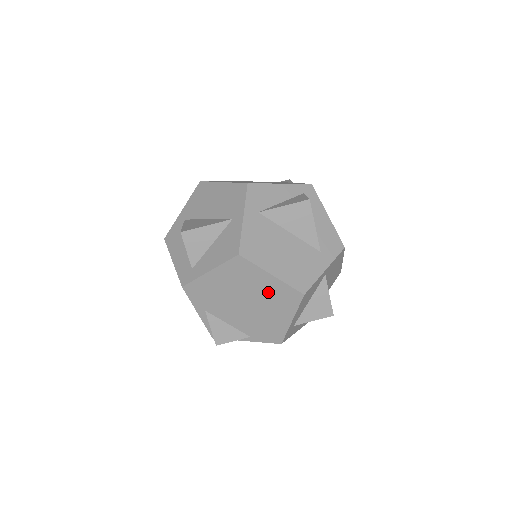
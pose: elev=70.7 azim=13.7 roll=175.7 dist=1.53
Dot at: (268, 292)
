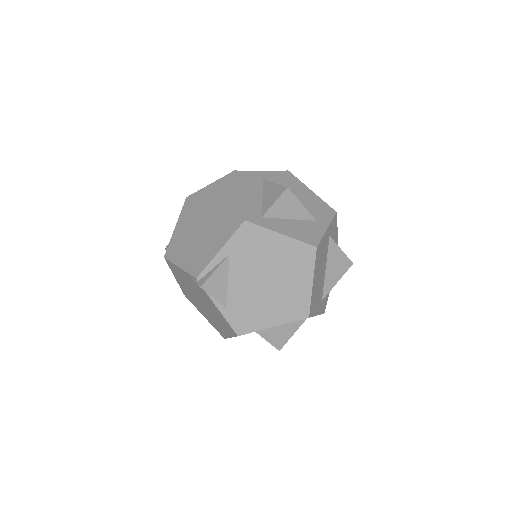
Dot at: (292, 291)
